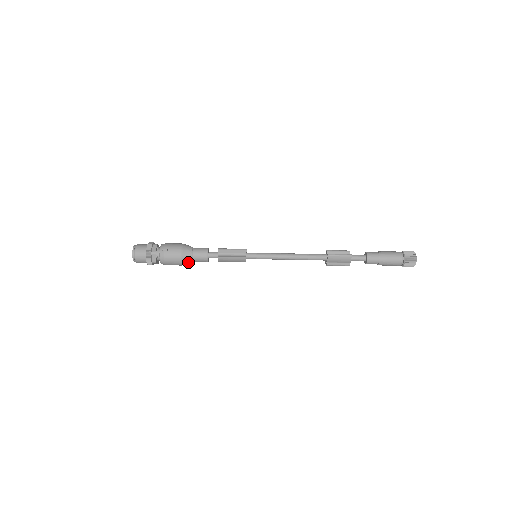
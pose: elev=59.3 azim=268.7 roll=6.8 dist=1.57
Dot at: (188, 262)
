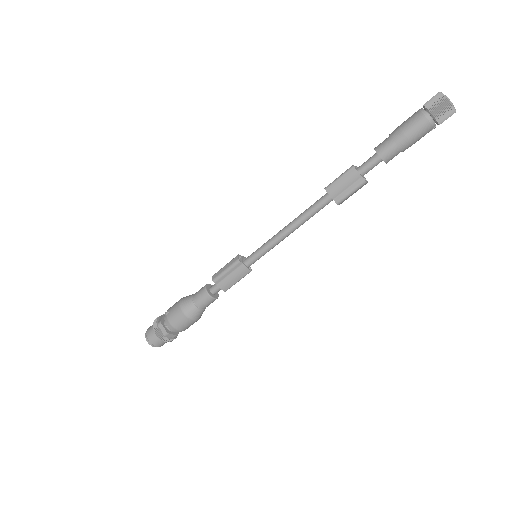
Dot at: (194, 312)
